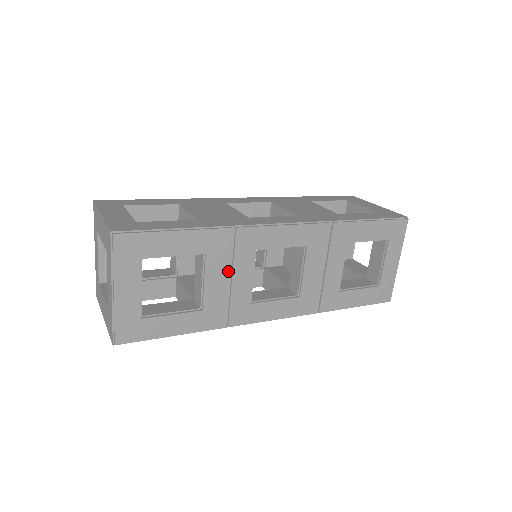
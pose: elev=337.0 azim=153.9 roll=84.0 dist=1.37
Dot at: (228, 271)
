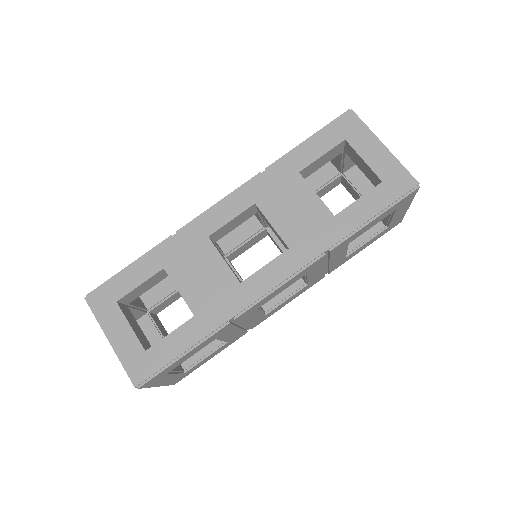
Dot at: (238, 324)
